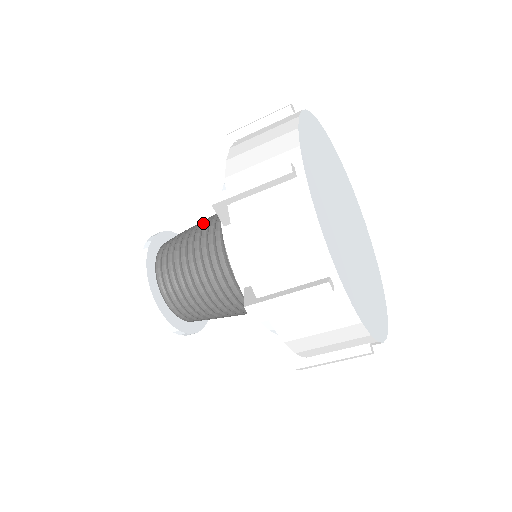
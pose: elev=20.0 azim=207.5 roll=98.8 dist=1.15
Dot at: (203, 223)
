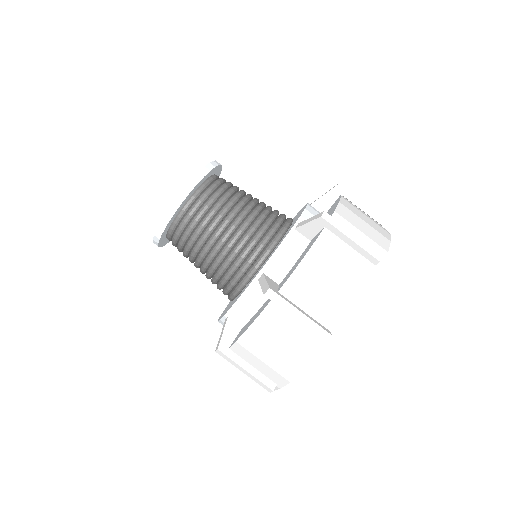
Dot at: occluded
